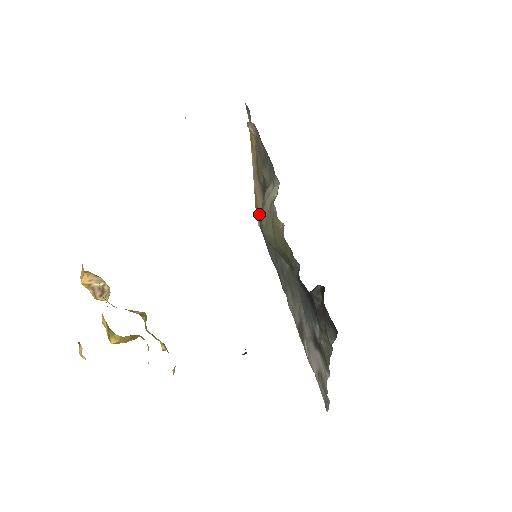
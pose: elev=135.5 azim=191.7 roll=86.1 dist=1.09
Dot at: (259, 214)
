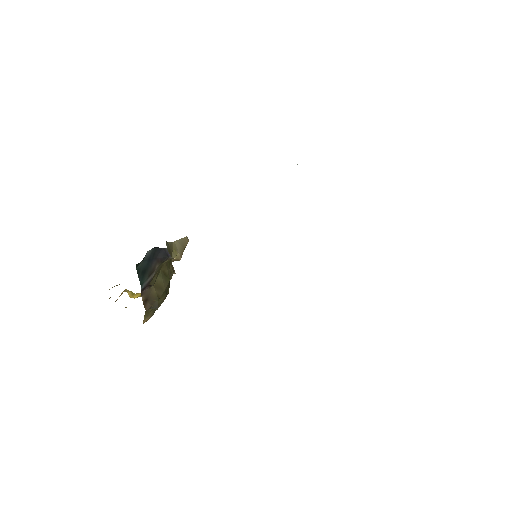
Dot at: occluded
